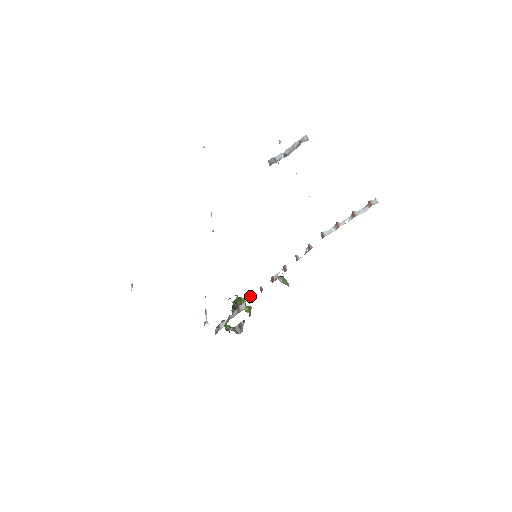
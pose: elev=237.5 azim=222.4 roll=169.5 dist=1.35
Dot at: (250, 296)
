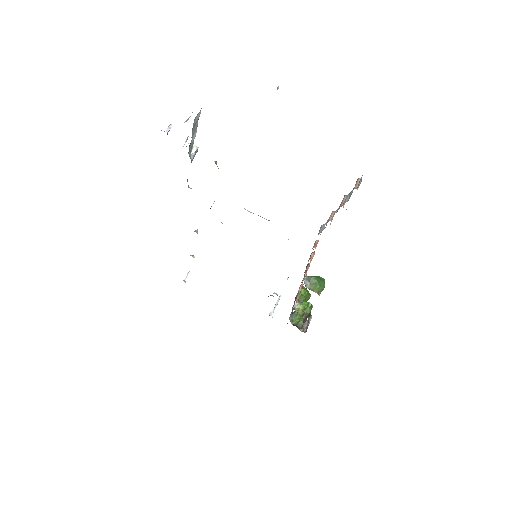
Dot at: (298, 293)
